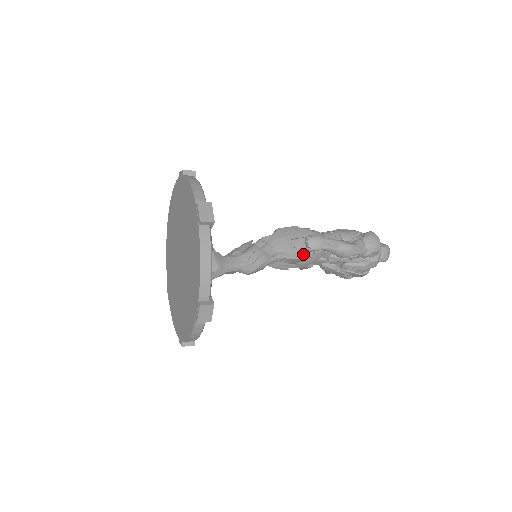
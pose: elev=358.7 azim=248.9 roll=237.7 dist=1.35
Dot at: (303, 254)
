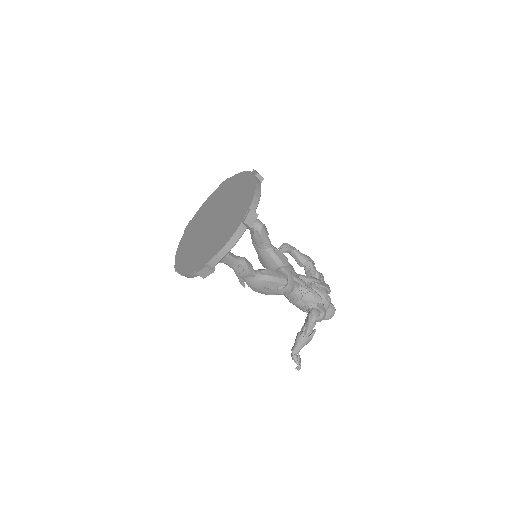
Dot at: (284, 255)
